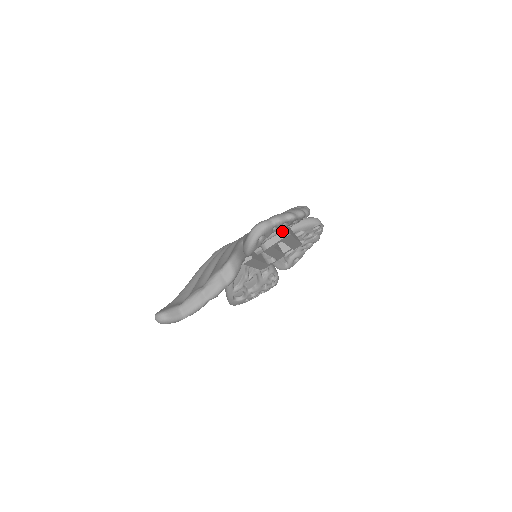
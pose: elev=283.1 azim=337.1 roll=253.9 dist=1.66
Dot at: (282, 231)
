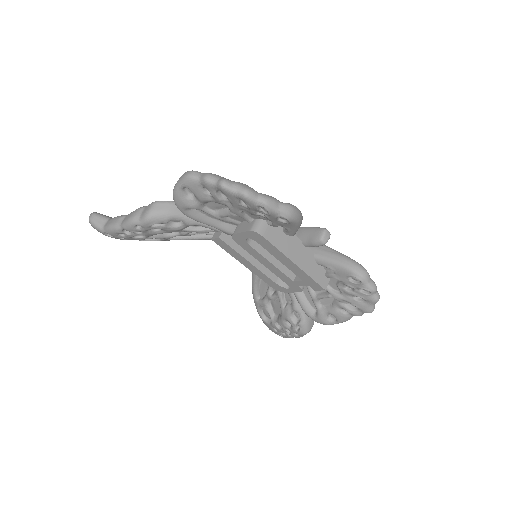
Dot at: (254, 223)
